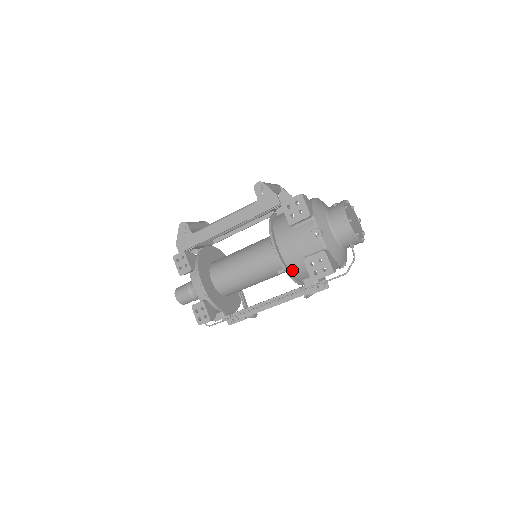
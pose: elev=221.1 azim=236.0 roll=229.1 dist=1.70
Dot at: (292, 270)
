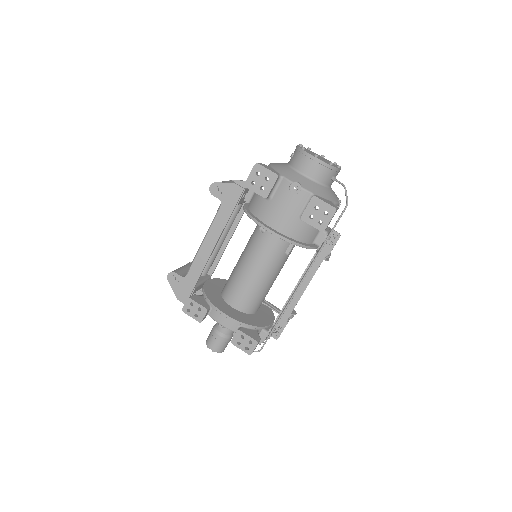
Dot at: (297, 239)
